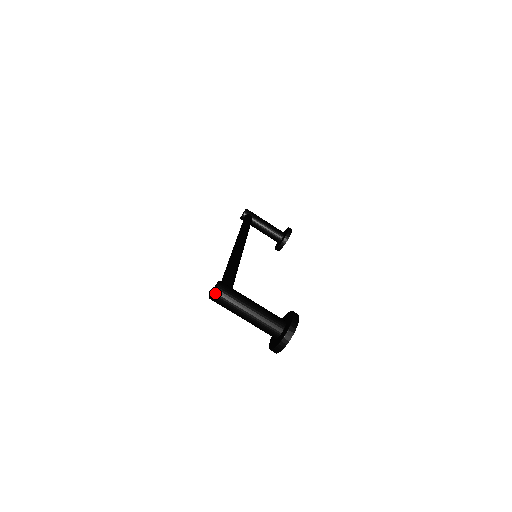
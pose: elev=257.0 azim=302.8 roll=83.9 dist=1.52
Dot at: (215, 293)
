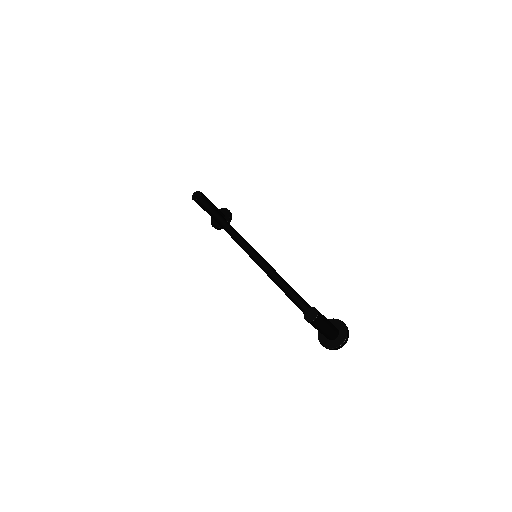
Dot at: (317, 319)
